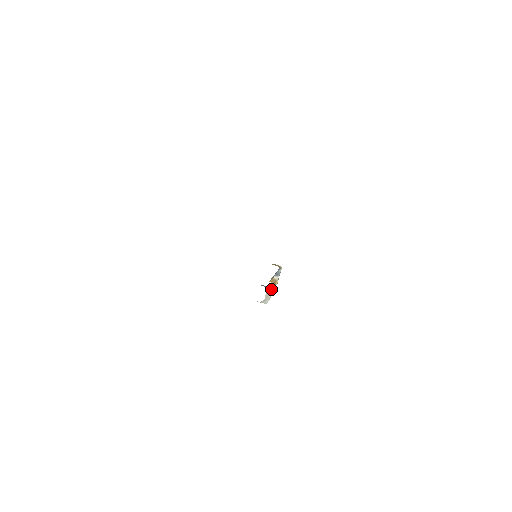
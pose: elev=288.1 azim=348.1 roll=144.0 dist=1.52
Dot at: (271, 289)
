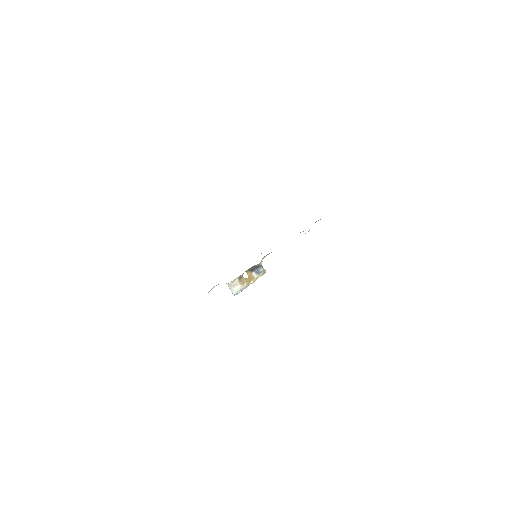
Dot at: (244, 281)
